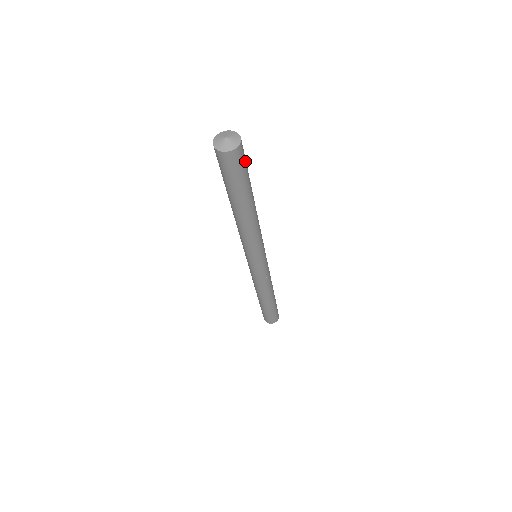
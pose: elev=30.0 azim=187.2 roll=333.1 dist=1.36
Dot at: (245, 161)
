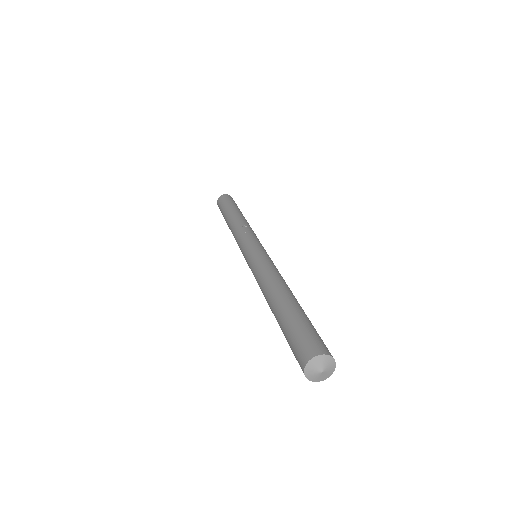
Dot at: (322, 341)
